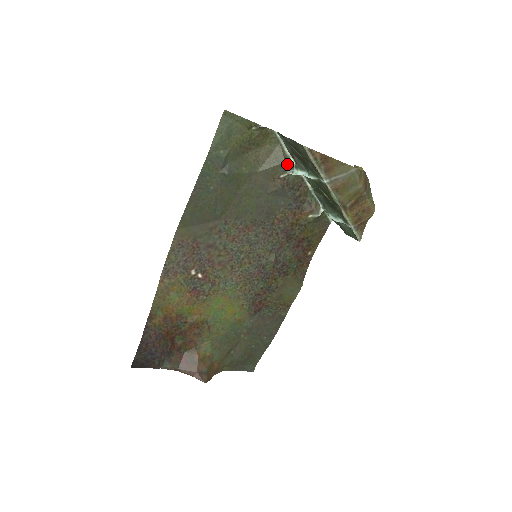
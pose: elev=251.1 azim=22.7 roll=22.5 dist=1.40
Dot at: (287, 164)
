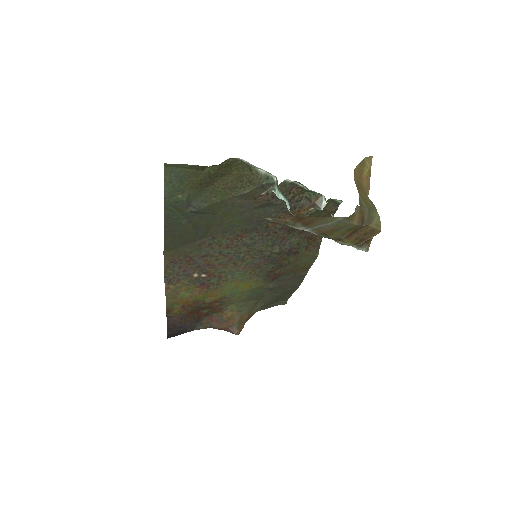
Dot at: (265, 184)
